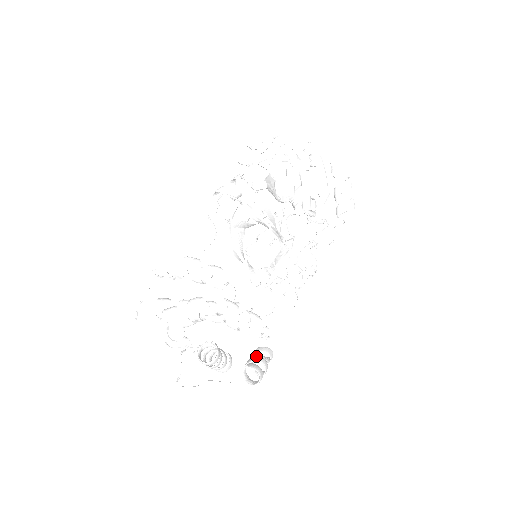
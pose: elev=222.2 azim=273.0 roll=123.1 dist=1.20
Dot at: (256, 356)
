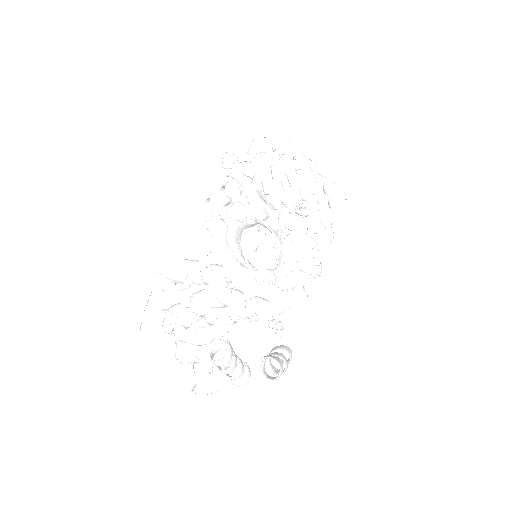
Dot at: occluded
